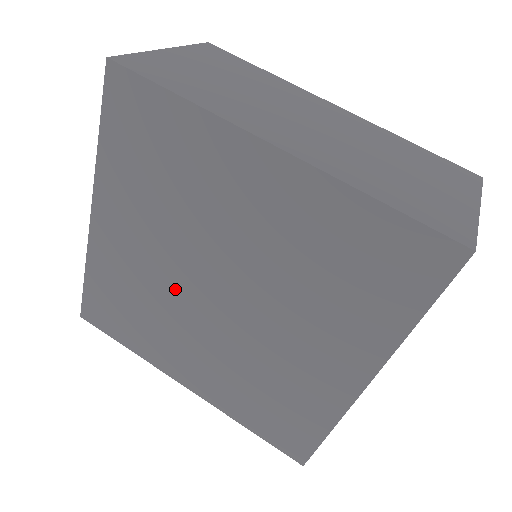
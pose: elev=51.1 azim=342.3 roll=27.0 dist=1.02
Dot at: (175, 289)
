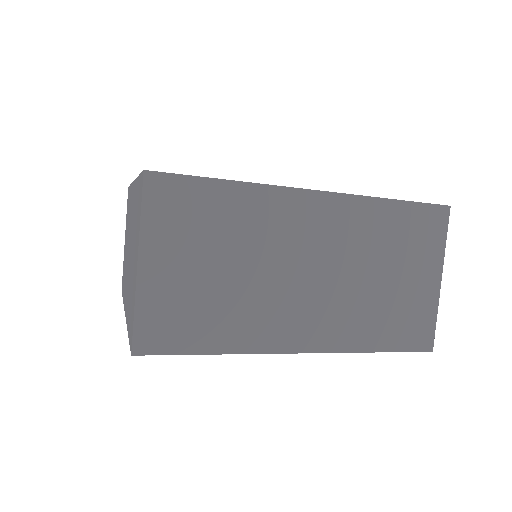
Dot at: occluded
